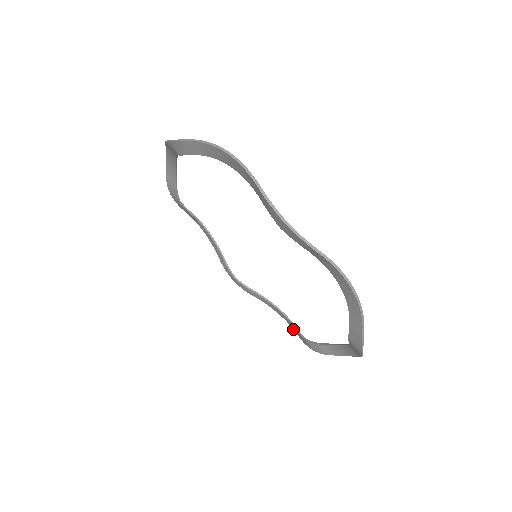
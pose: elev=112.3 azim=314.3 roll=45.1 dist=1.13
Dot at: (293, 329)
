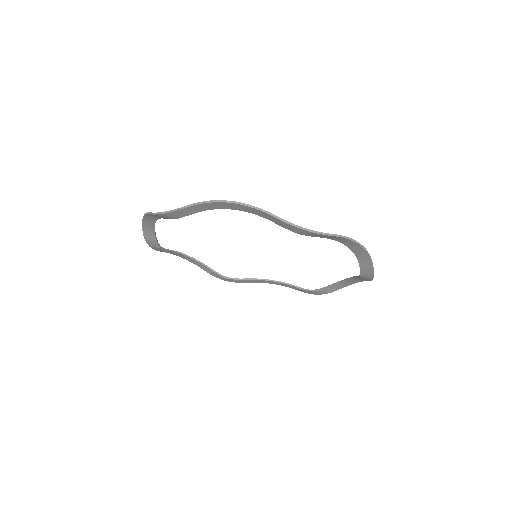
Dot at: occluded
